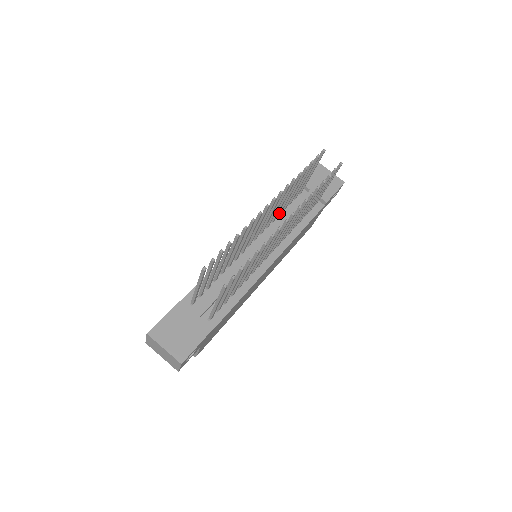
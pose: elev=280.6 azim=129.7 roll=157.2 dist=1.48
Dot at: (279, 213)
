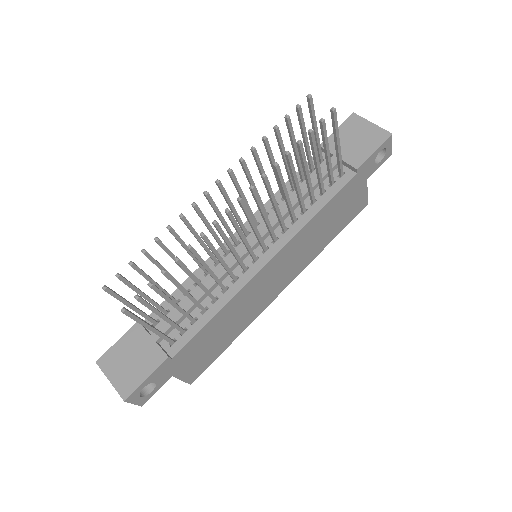
Dot at: (282, 195)
